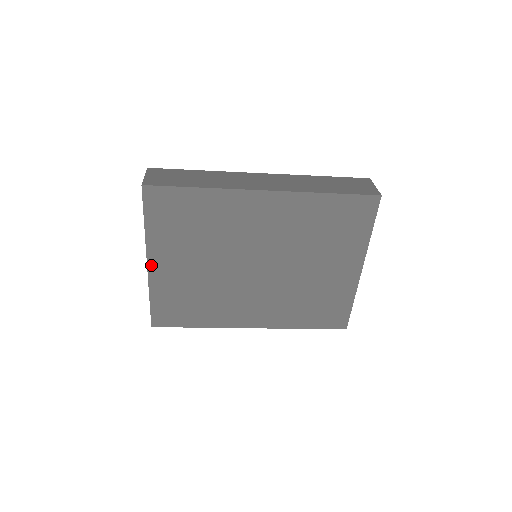
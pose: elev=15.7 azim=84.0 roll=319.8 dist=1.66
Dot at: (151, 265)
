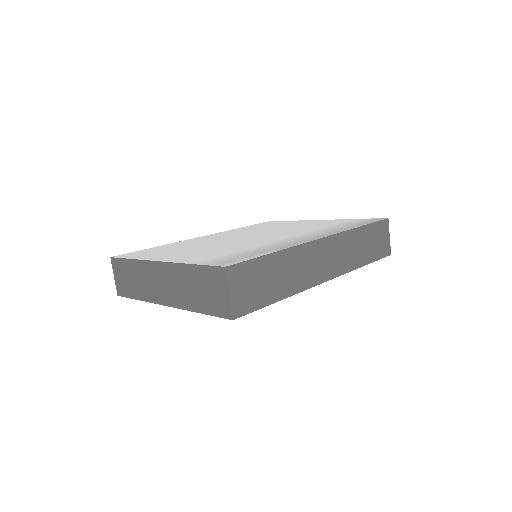
Dot at: occluded
